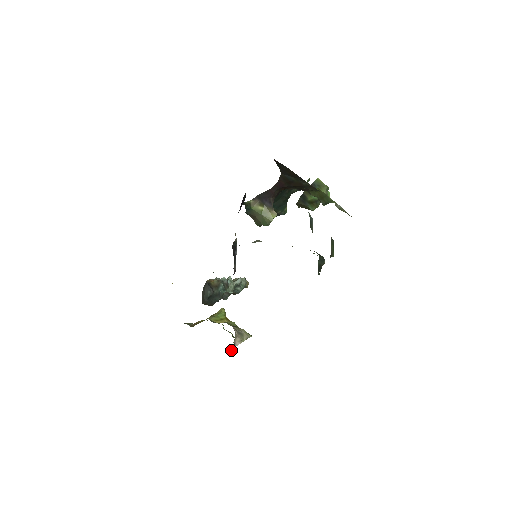
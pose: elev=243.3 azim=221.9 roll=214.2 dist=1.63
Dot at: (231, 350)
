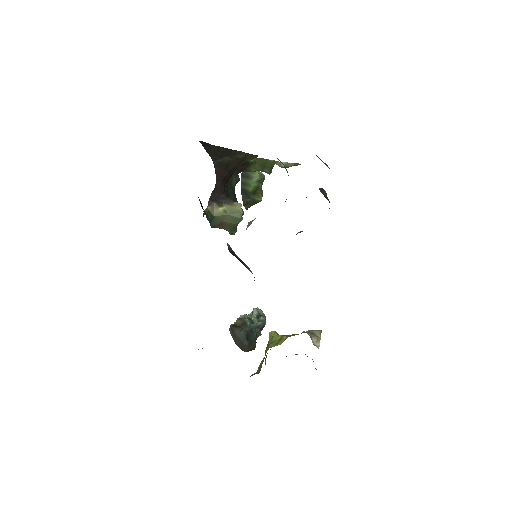
Dot at: occluded
